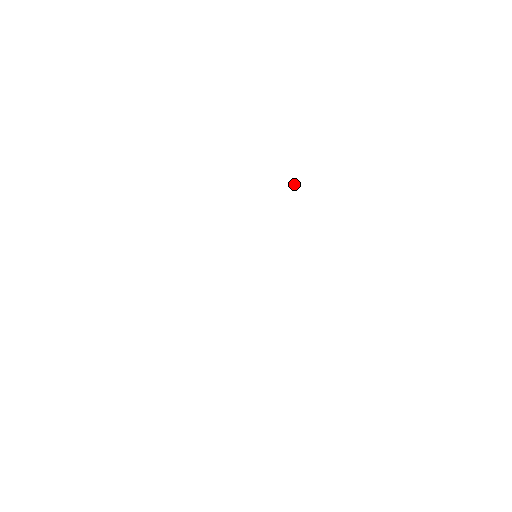
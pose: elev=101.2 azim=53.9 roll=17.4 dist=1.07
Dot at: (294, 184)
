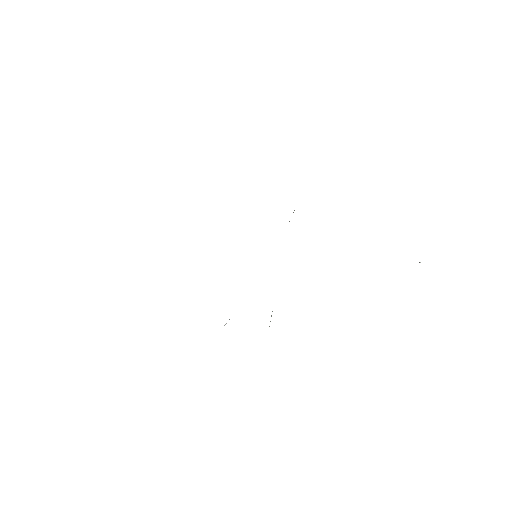
Dot at: occluded
